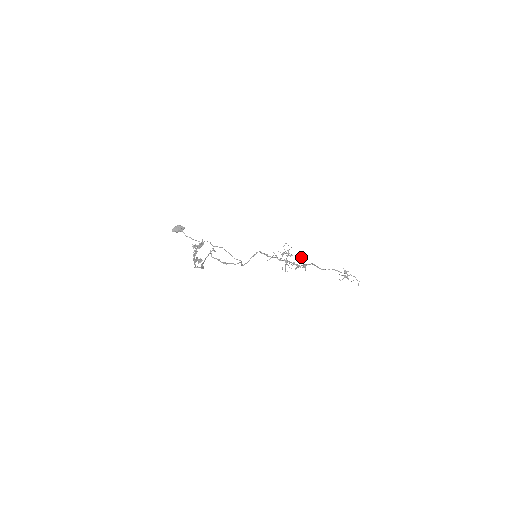
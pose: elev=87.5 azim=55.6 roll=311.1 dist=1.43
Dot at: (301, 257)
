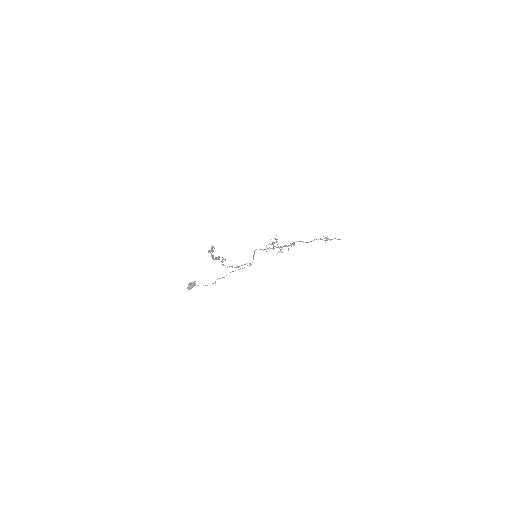
Dot at: occluded
